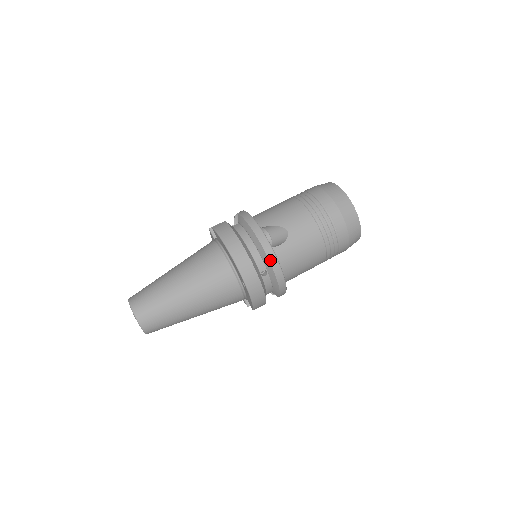
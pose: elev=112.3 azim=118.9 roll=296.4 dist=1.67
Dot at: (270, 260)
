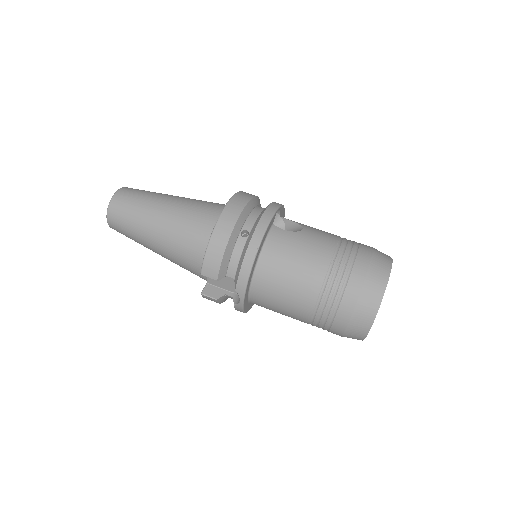
Dot at: (261, 220)
